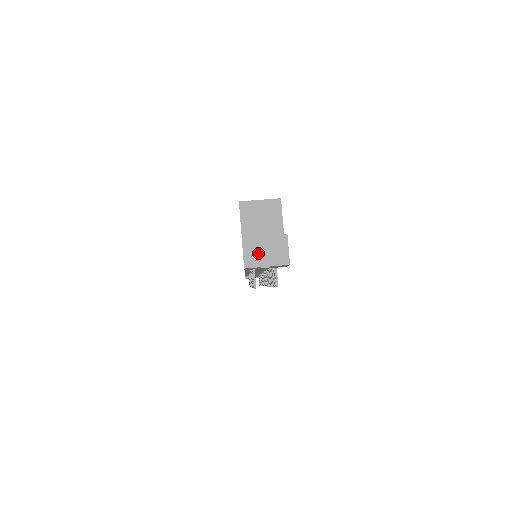
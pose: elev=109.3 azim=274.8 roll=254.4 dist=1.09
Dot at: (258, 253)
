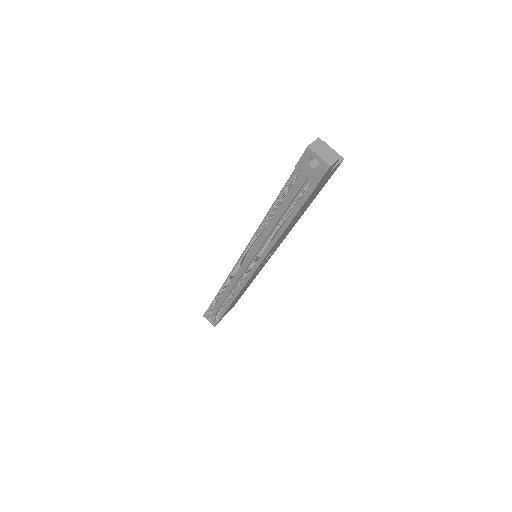
Dot at: (320, 148)
